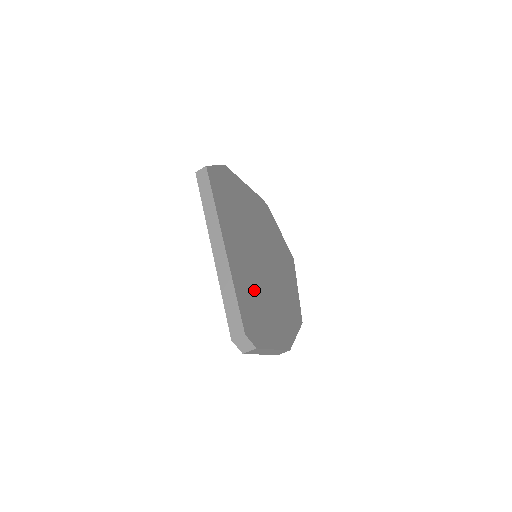
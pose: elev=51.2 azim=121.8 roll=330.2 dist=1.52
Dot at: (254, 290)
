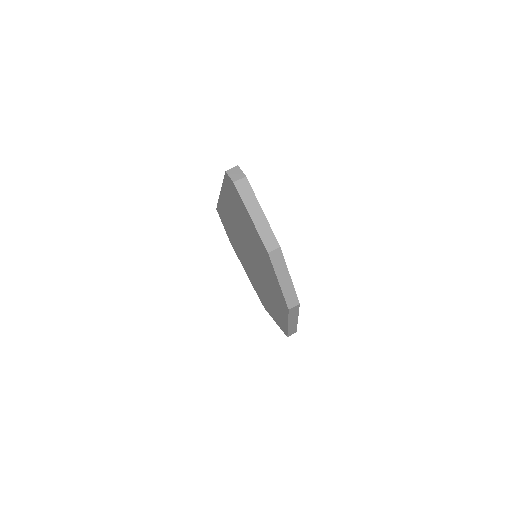
Dot at: occluded
